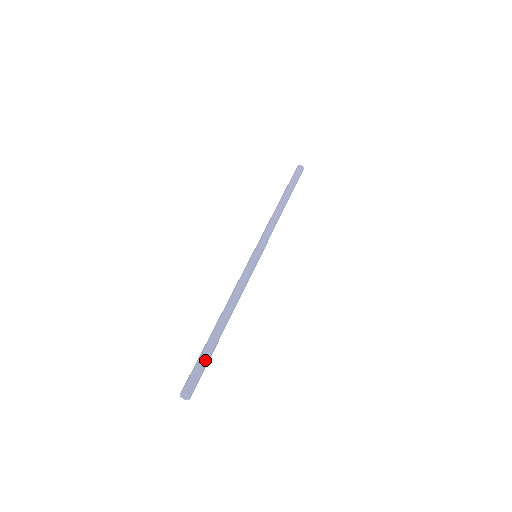
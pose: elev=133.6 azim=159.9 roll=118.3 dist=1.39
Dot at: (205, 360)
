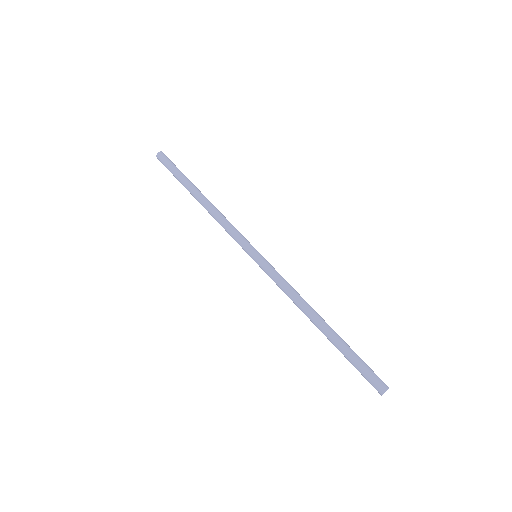
Dot at: (357, 358)
